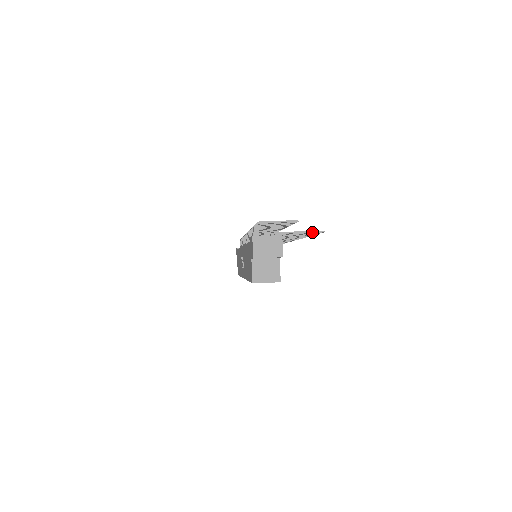
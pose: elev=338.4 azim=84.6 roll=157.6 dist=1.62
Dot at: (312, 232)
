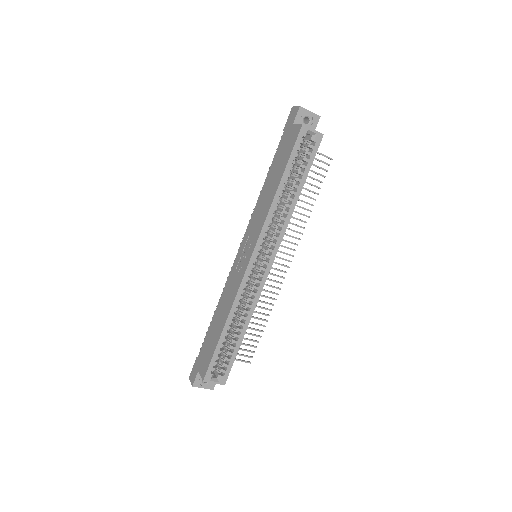
Dot at: (324, 155)
